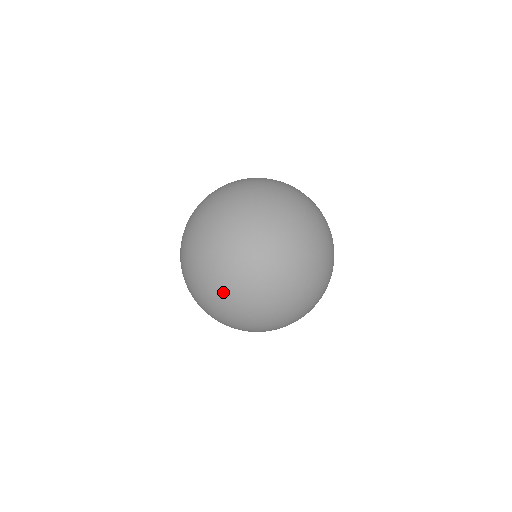
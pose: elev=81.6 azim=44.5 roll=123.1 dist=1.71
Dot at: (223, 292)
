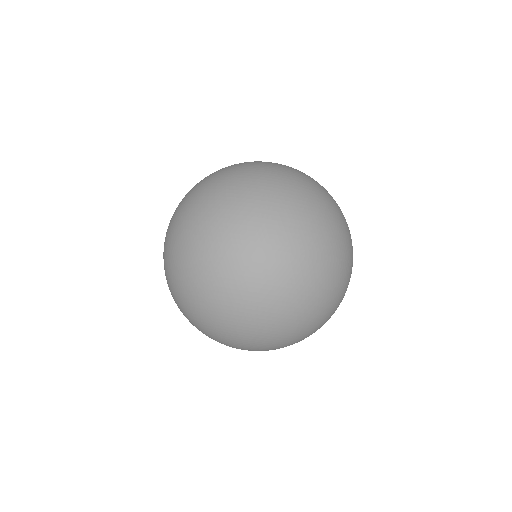
Dot at: (213, 234)
